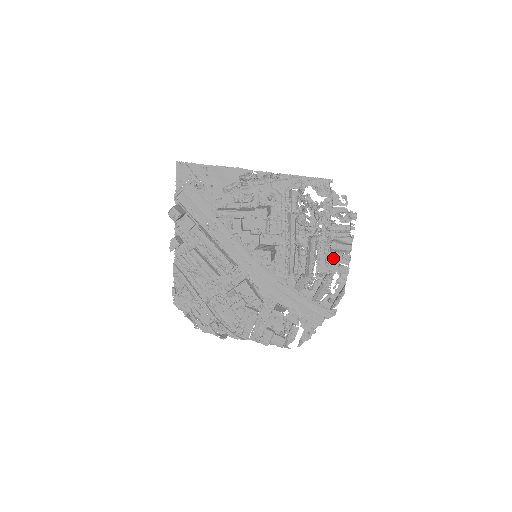
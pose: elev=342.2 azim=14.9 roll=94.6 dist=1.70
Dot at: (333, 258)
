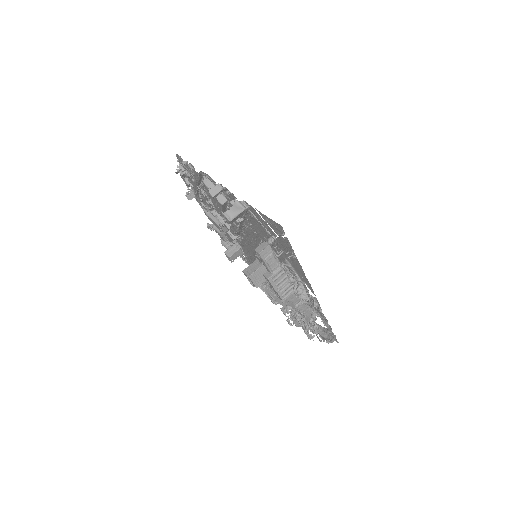
Dot at: (286, 312)
